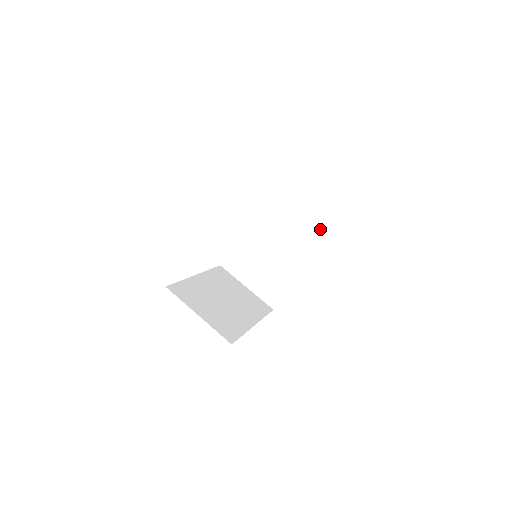
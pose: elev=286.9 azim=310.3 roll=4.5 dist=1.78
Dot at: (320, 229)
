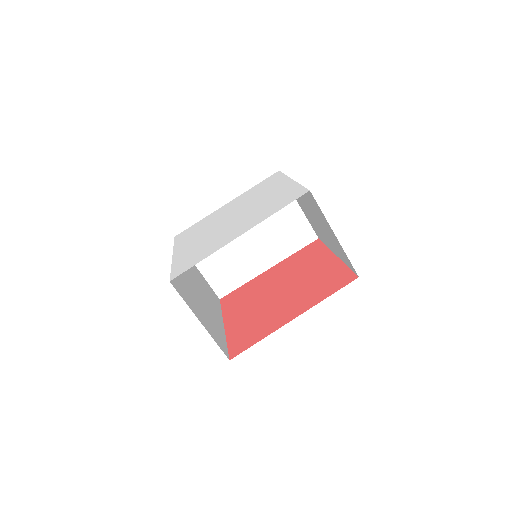
Dot at: (349, 262)
